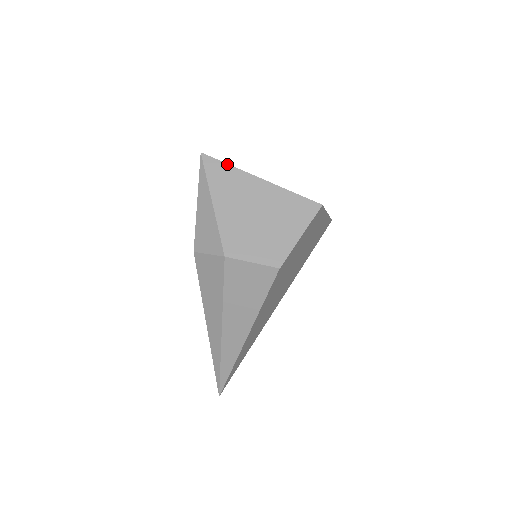
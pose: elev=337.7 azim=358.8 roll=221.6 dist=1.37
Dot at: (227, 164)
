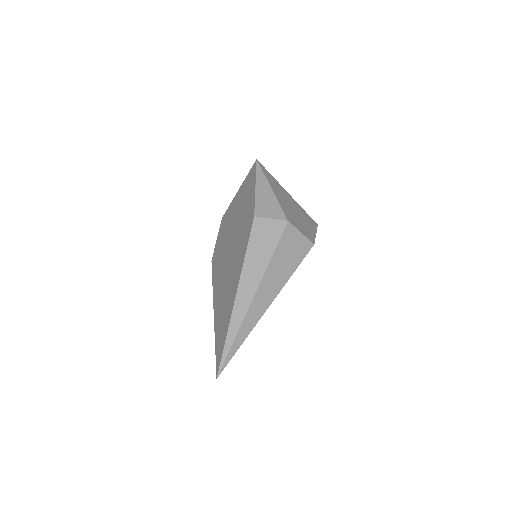
Dot at: occluded
